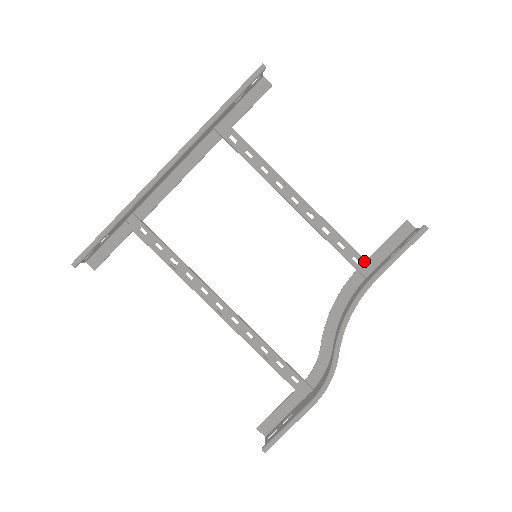
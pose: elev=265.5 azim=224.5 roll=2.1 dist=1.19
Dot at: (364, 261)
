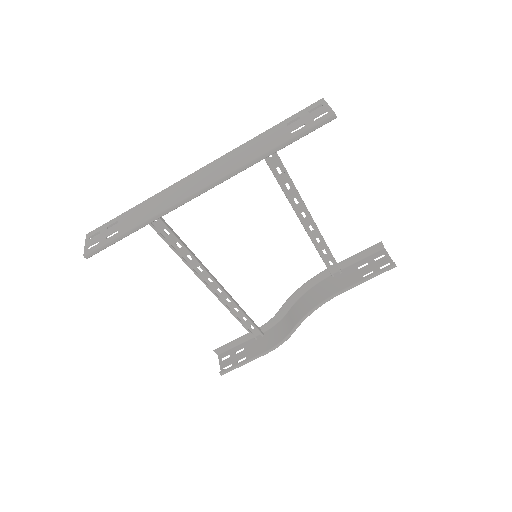
Dot at: (337, 267)
